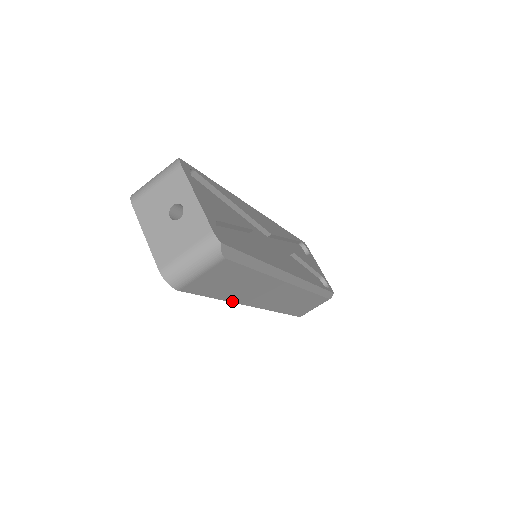
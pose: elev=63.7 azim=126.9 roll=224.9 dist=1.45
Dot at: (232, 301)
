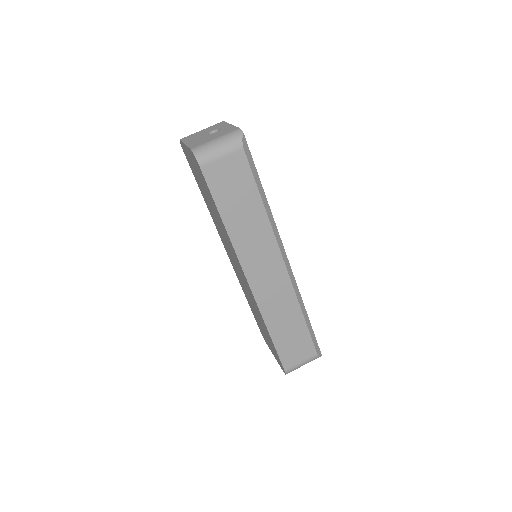
Dot at: (232, 242)
